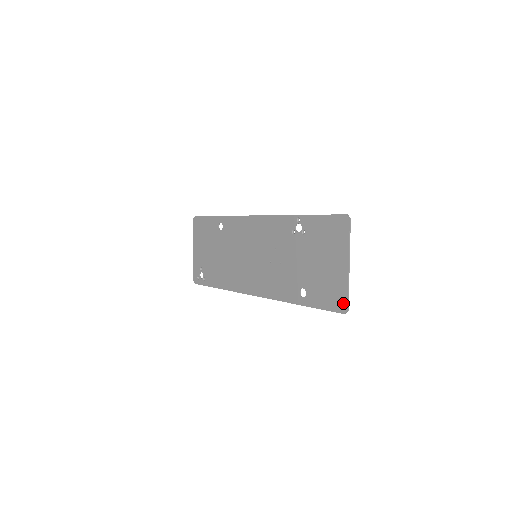
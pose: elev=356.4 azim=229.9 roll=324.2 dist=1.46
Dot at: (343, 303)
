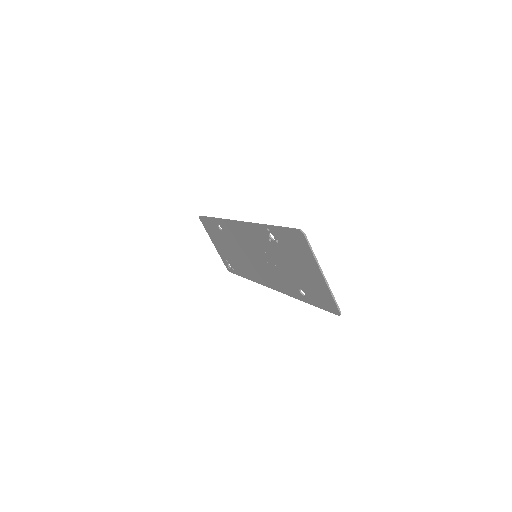
Dot at: (334, 307)
